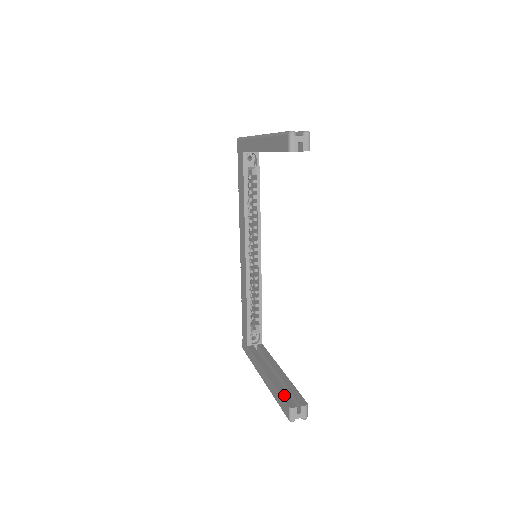
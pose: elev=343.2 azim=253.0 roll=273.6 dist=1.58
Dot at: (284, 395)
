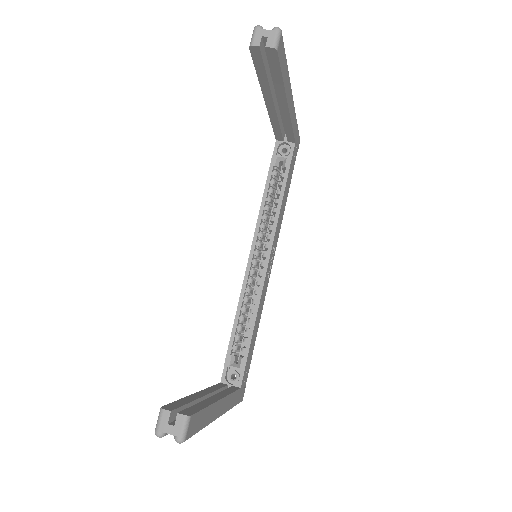
Dot at: (177, 402)
